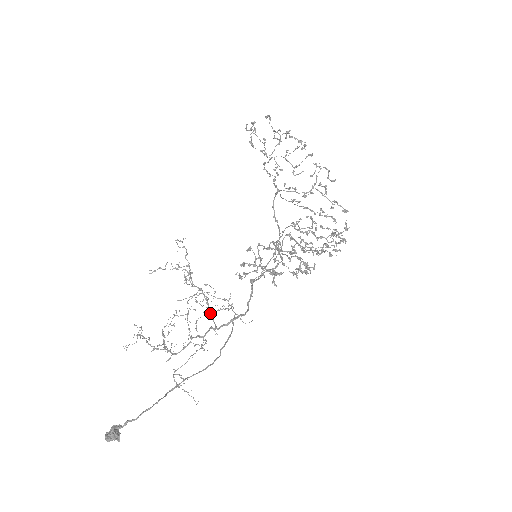
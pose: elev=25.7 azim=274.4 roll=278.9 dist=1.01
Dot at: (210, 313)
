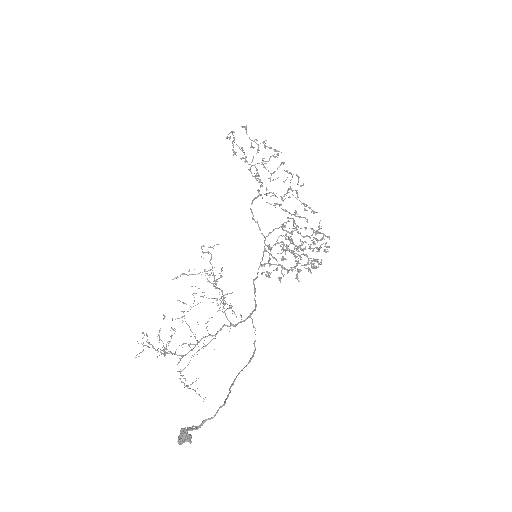
Dot at: (223, 312)
